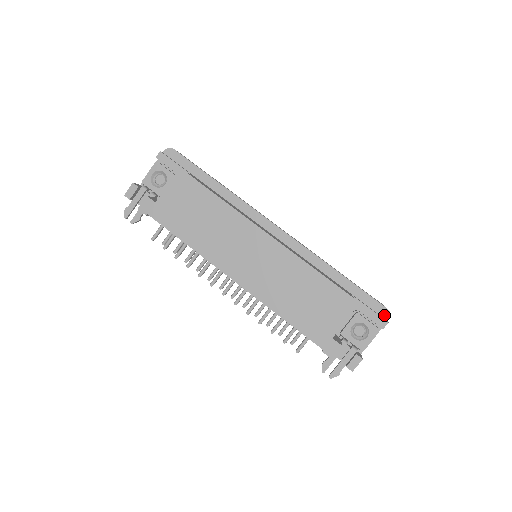
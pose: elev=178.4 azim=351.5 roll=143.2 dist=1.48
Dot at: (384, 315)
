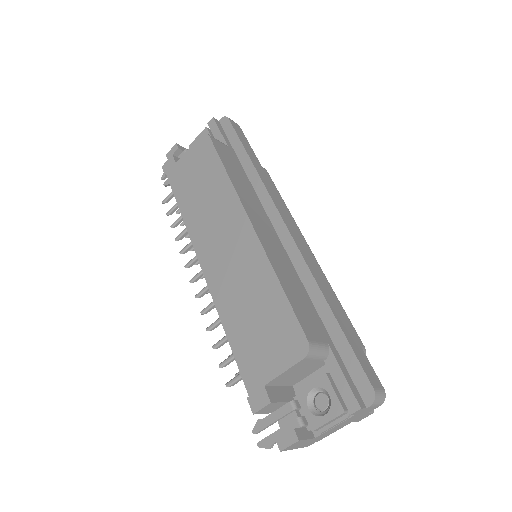
Dot at: (365, 396)
